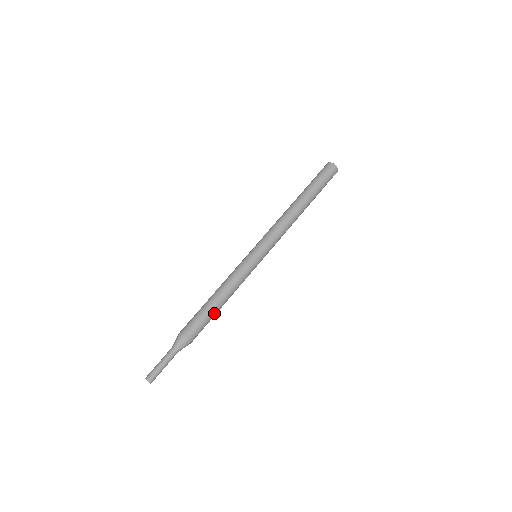
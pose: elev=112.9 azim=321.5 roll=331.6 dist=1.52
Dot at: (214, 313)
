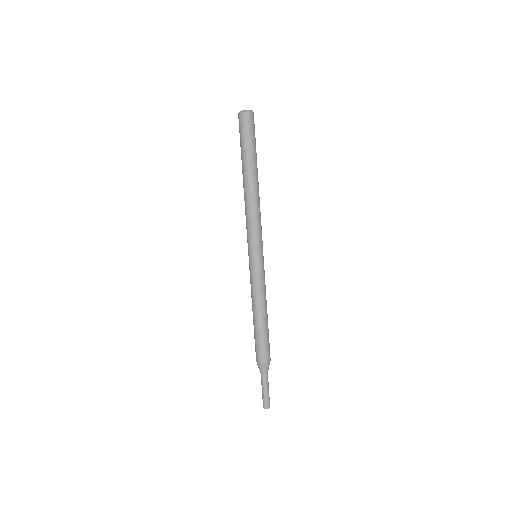
Dot at: (266, 328)
